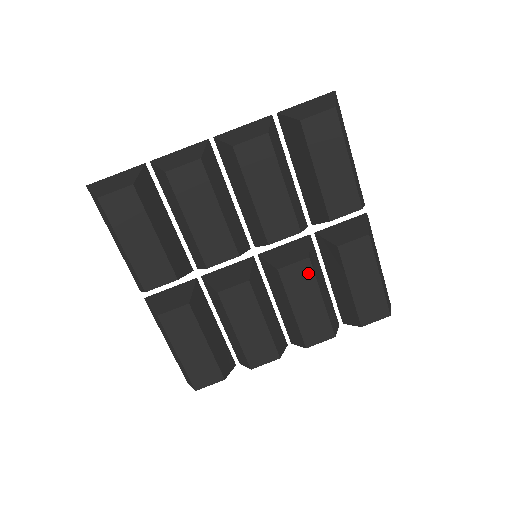
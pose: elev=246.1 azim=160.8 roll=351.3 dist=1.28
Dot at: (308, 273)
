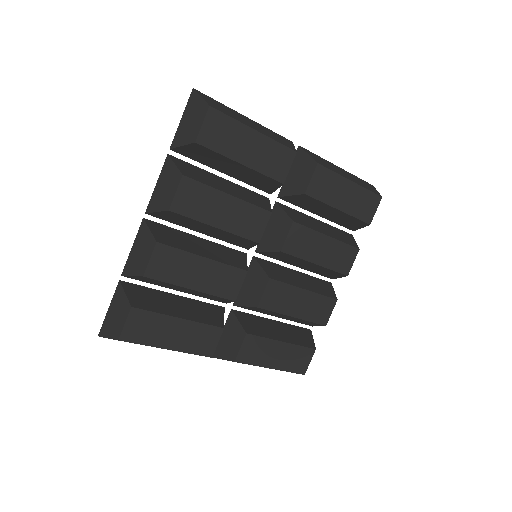
Dot at: (302, 231)
